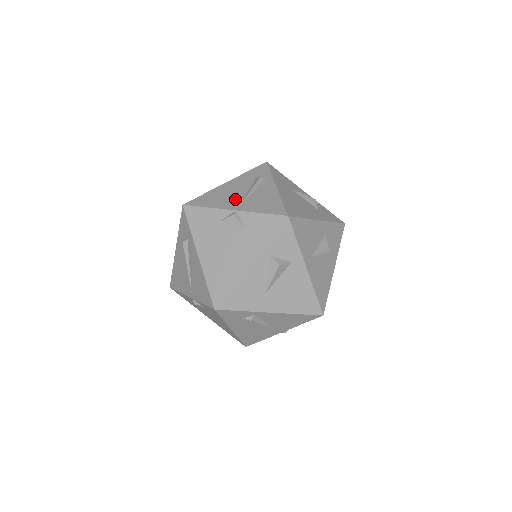
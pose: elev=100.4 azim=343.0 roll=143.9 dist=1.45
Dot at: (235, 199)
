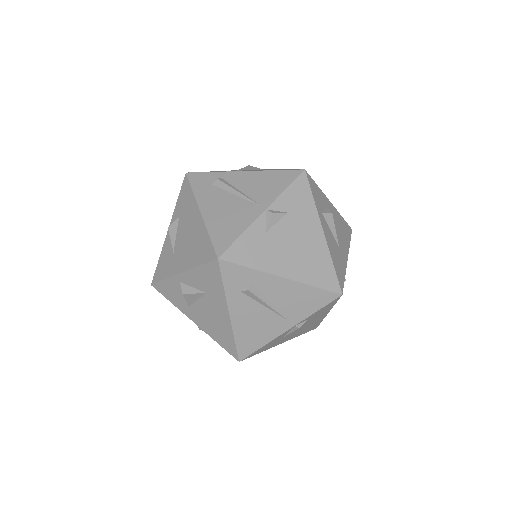
Dot at: (243, 207)
